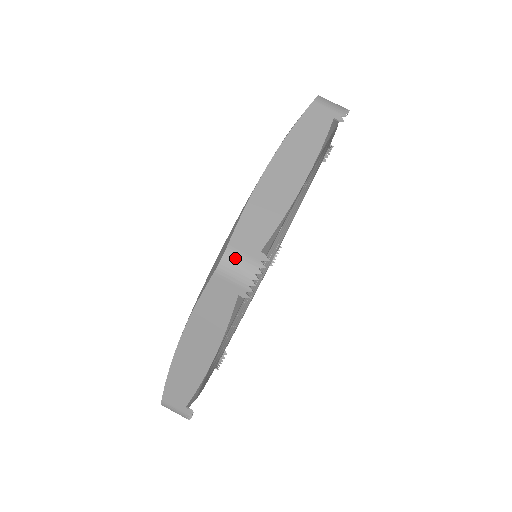
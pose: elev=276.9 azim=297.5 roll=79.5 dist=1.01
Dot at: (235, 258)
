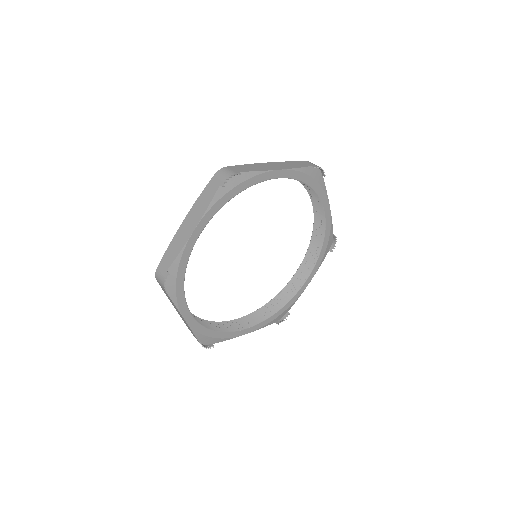
Dot at: occluded
